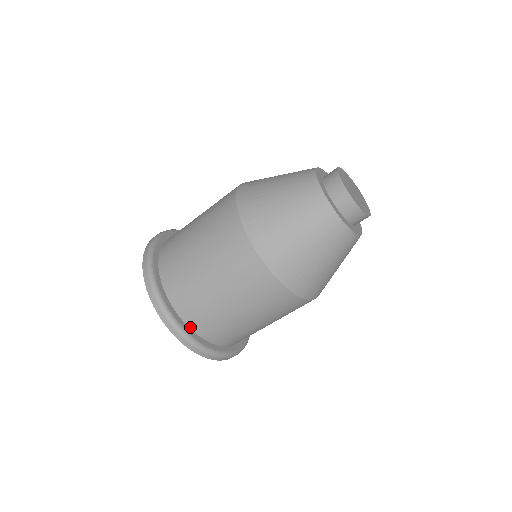
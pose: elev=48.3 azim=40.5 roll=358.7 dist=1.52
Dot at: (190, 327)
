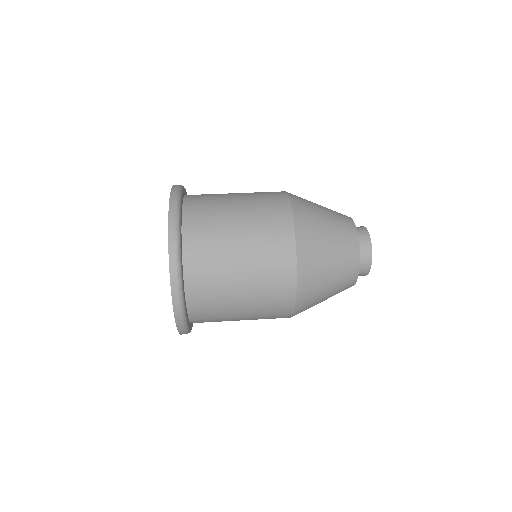
Dot at: (189, 314)
